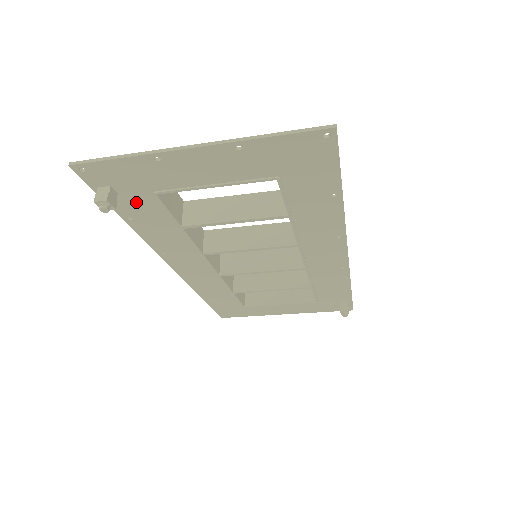
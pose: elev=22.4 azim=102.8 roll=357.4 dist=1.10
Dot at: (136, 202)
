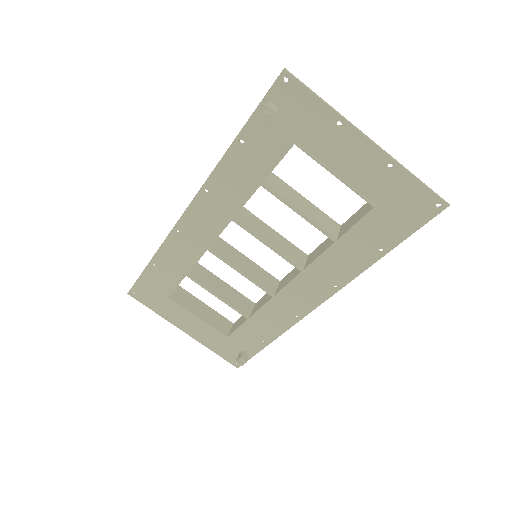
Dot at: (270, 136)
